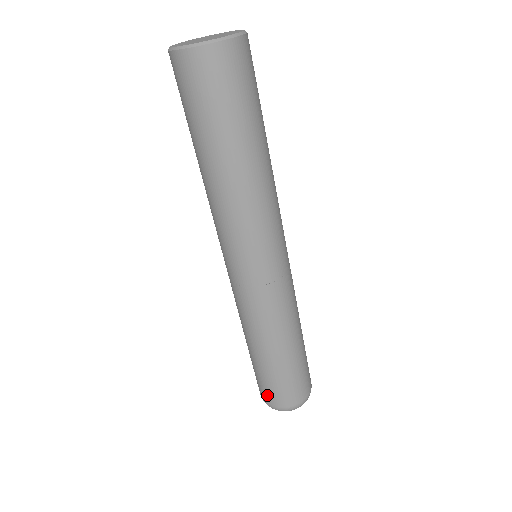
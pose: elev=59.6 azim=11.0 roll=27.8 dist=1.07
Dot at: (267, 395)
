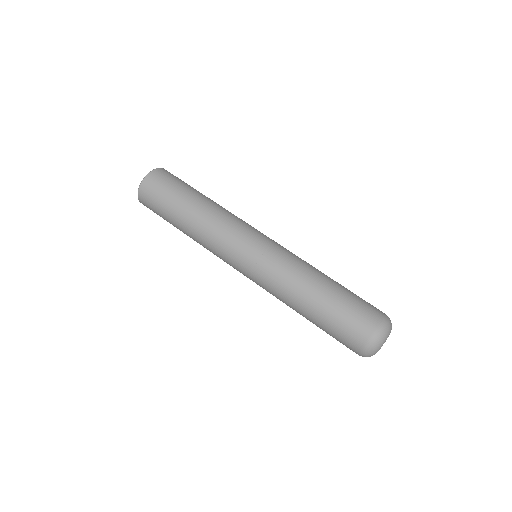
Dot at: (353, 338)
